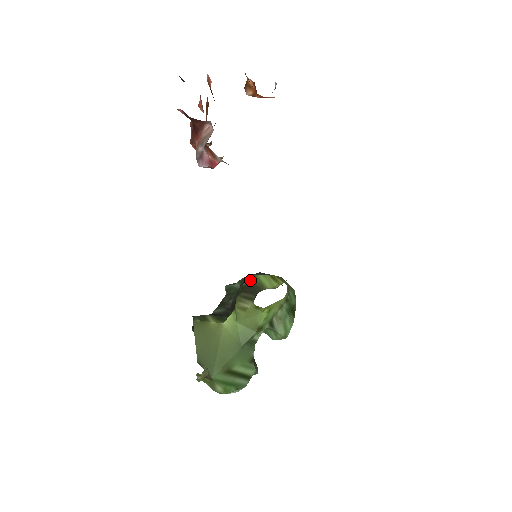
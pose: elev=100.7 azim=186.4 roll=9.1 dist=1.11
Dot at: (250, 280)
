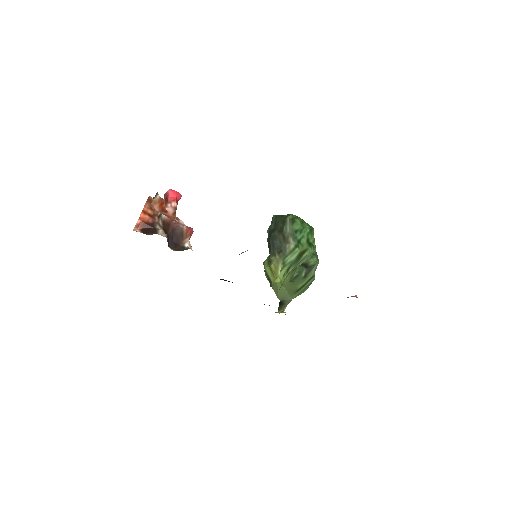
Dot at: occluded
